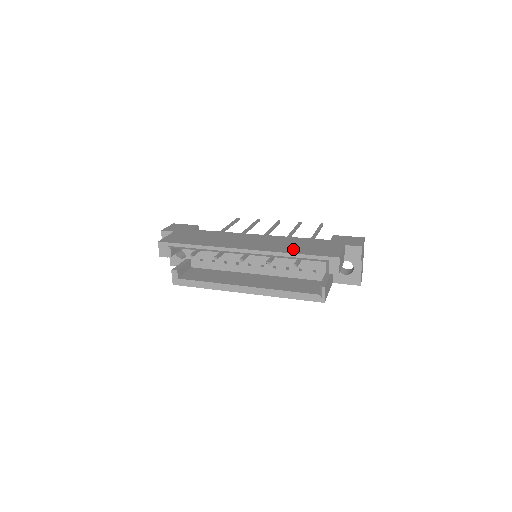
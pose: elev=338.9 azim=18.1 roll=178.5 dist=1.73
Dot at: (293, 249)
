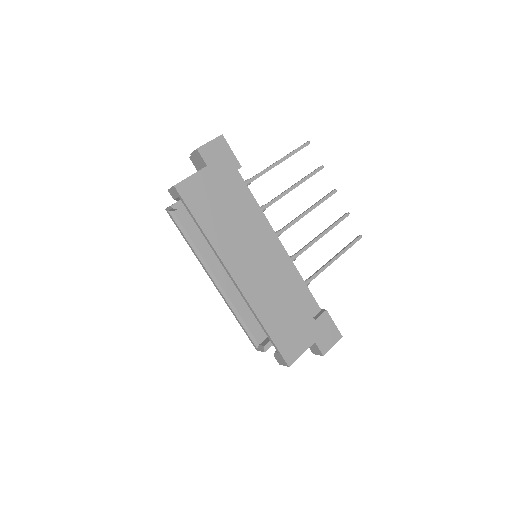
Dot at: (271, 318)
